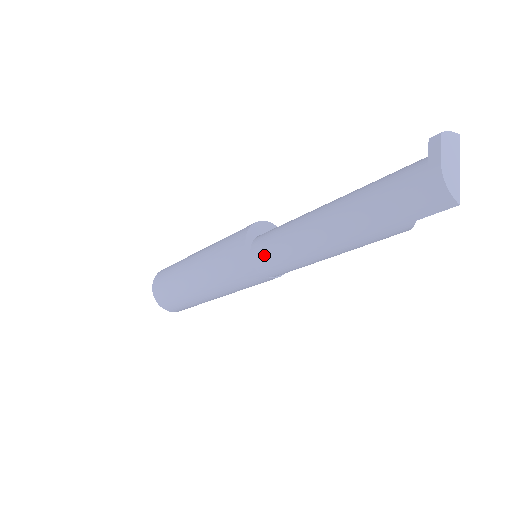
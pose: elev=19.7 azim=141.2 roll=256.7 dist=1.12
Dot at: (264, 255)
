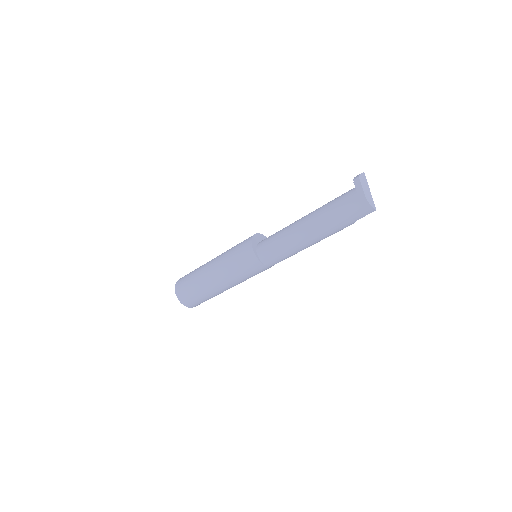
Dot at: (269, 256)
